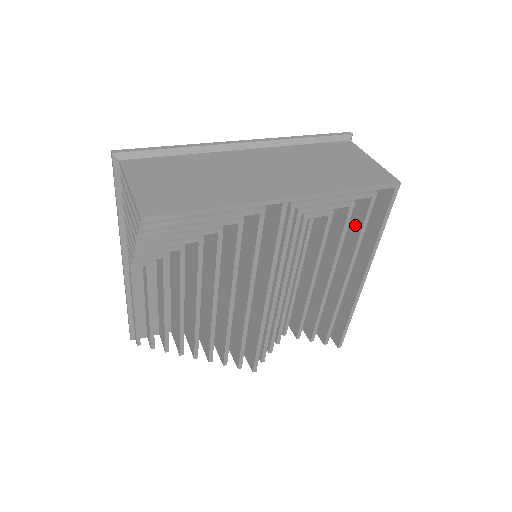
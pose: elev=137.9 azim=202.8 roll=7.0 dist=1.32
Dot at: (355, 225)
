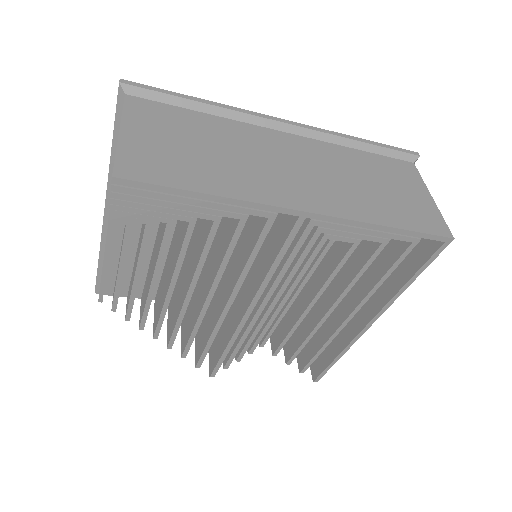
Dot at: (380, 264)
